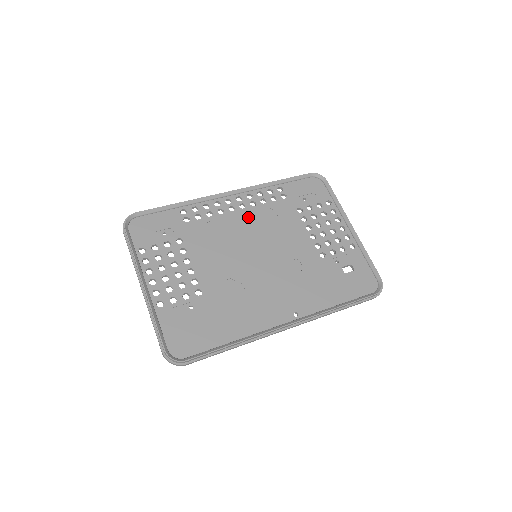
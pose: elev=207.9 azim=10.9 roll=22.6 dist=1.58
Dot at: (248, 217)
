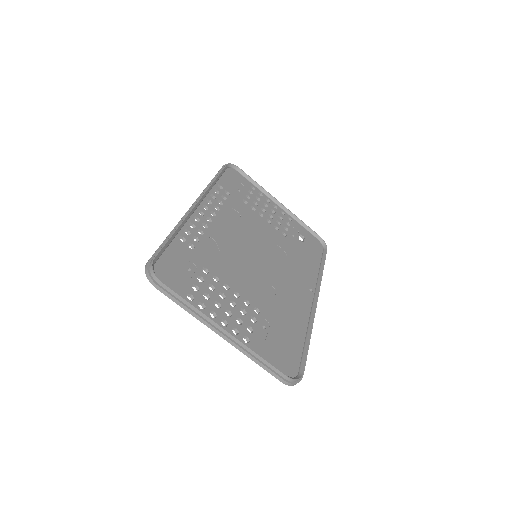
Dot at: (225, 223)
